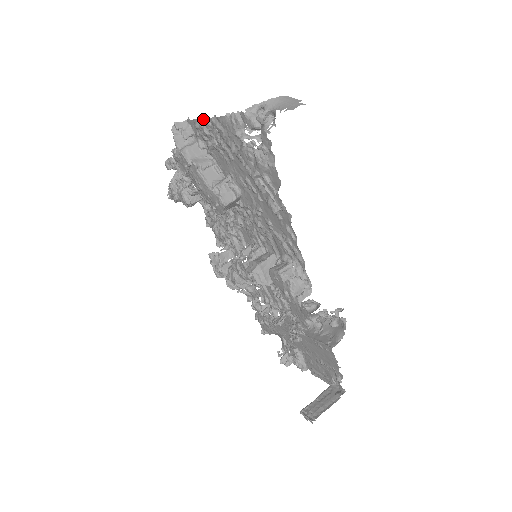
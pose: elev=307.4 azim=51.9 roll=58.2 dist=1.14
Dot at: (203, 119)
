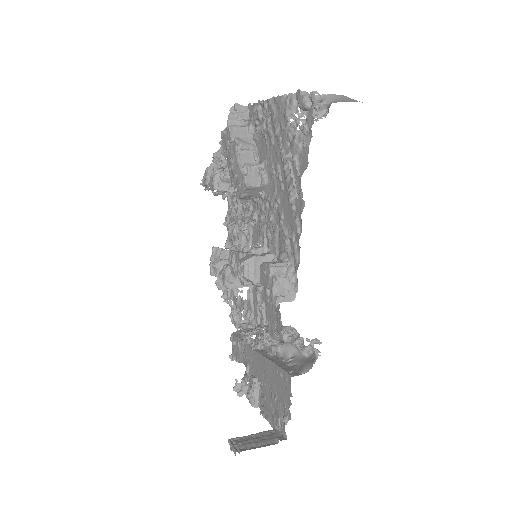
Dot at: (262, 102)
